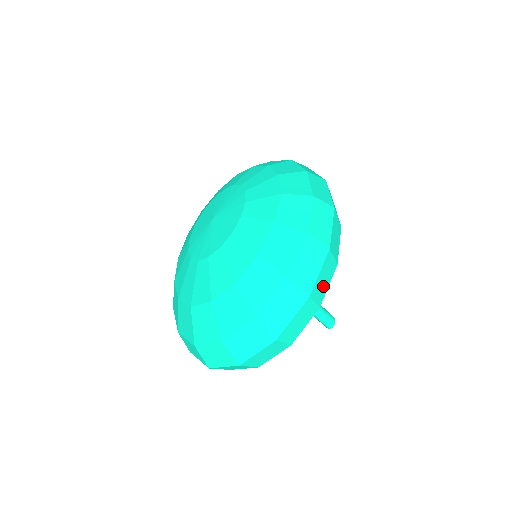
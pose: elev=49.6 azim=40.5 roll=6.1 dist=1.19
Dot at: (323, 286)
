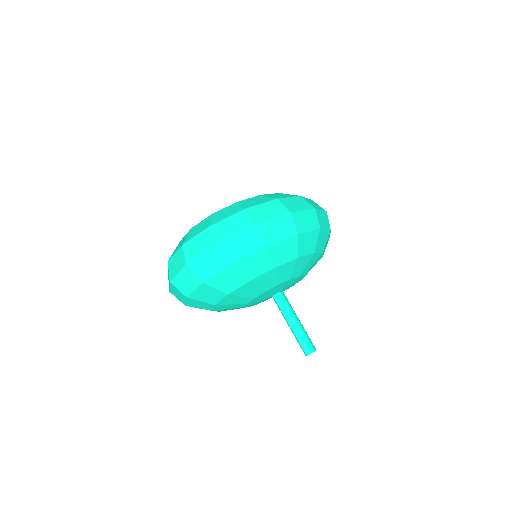
Dot at: (275, 233)
